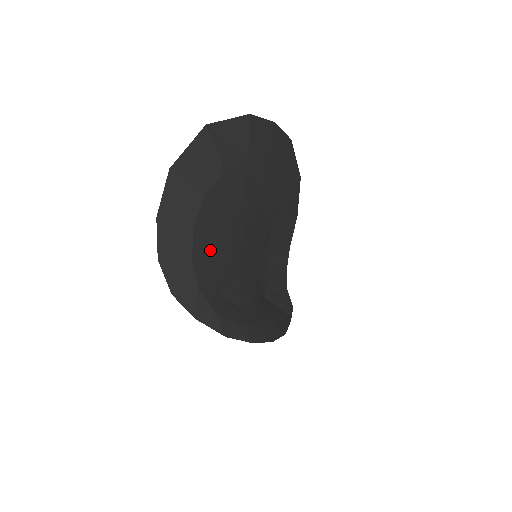
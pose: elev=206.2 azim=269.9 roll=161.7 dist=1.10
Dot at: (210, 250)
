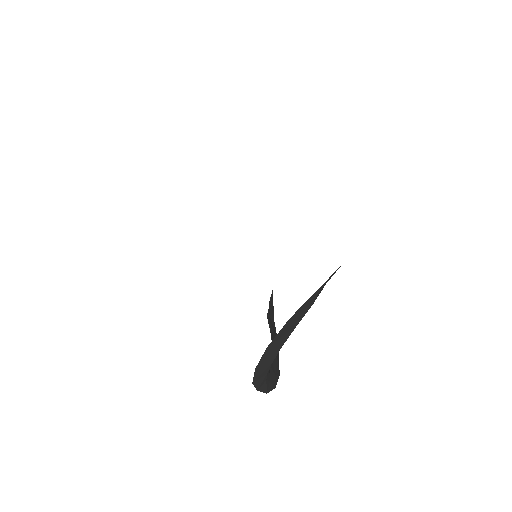
Dot at: occluded
